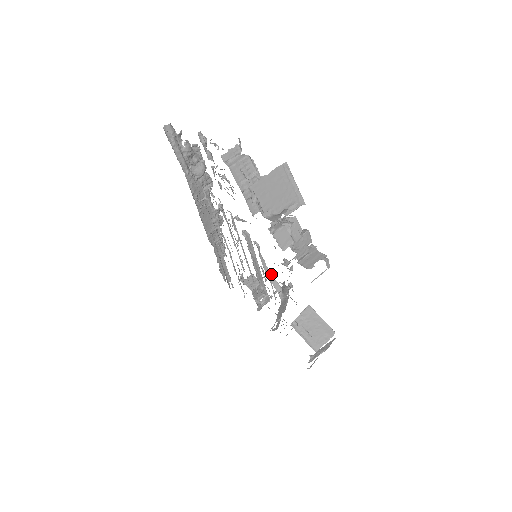
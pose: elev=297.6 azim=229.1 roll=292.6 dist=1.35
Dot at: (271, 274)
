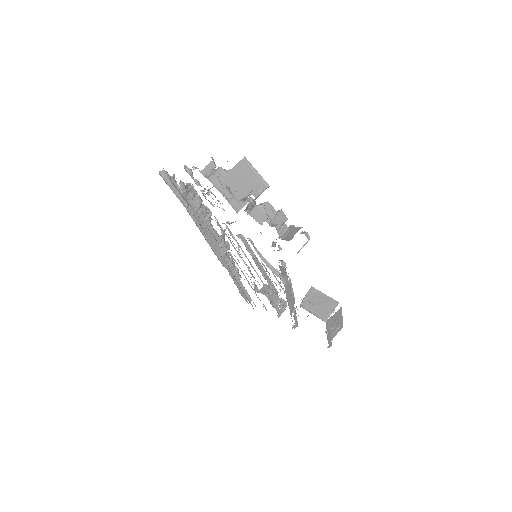
Dot at: (269, 264)
